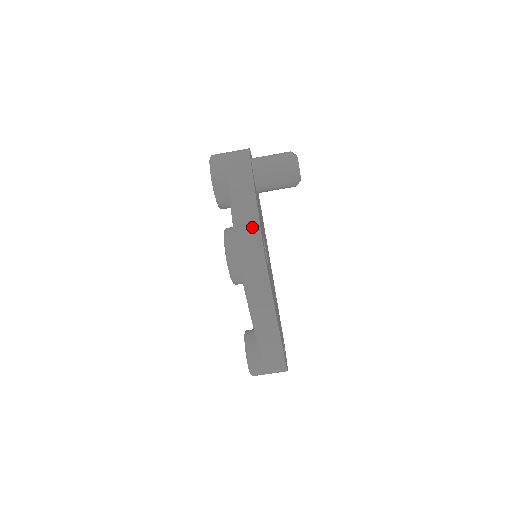
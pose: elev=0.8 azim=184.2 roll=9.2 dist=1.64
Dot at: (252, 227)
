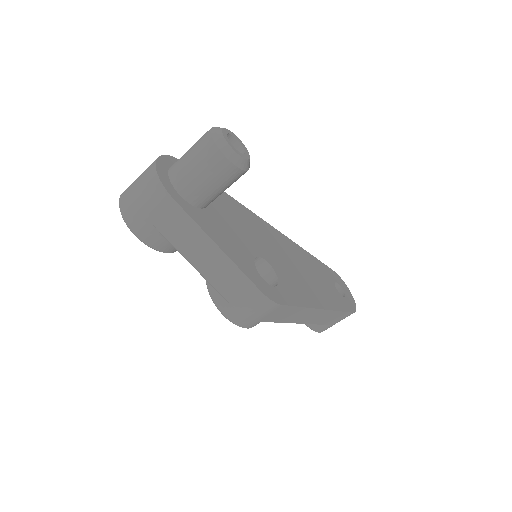
Dot at: (236, 280)
